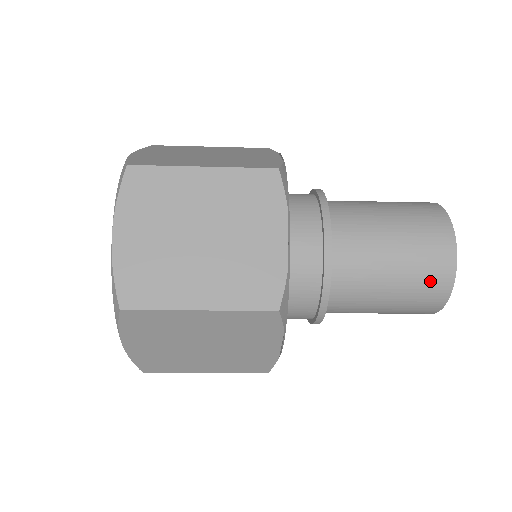
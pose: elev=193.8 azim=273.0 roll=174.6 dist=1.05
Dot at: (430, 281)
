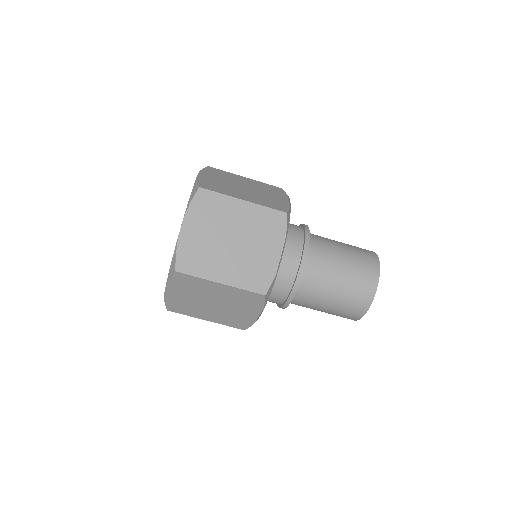
Dot at: (357, 300)
